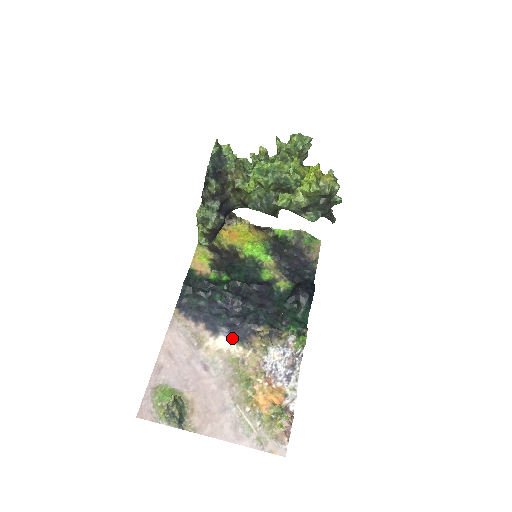
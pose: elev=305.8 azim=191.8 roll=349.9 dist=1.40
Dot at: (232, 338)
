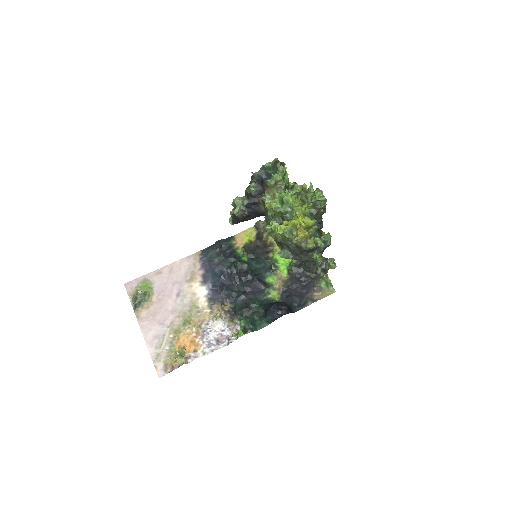
Dot at: (208, 294)
